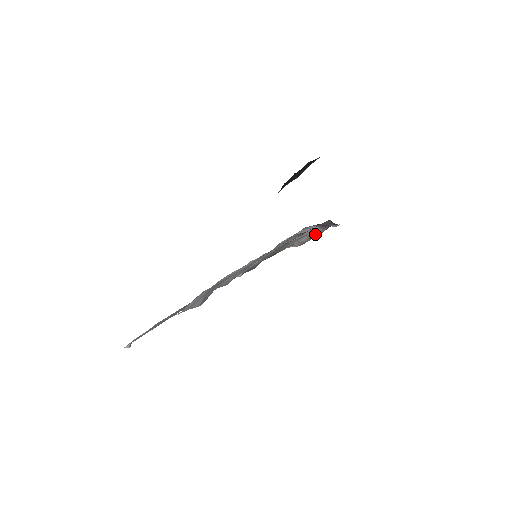
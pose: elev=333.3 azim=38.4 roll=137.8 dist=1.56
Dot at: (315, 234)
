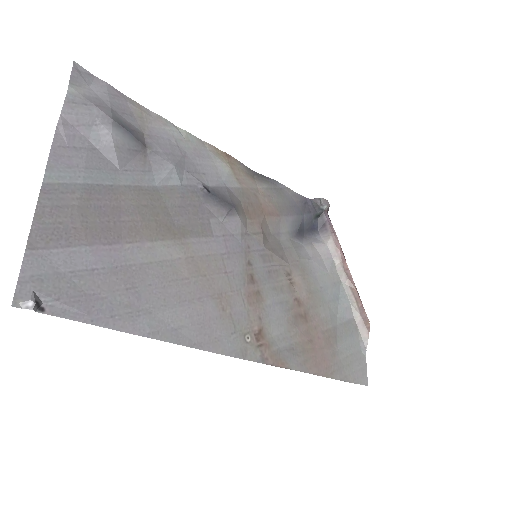
Dot at: (339, 259)
